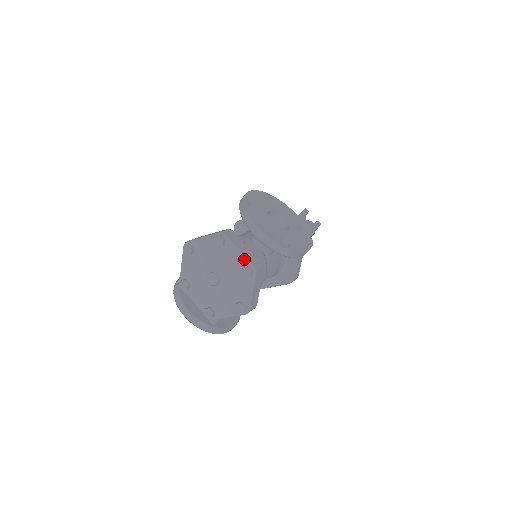
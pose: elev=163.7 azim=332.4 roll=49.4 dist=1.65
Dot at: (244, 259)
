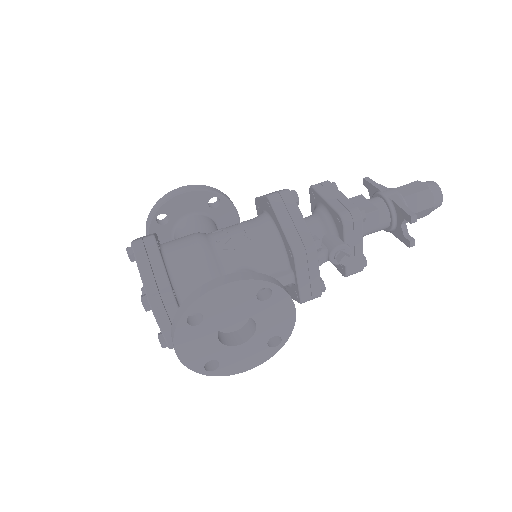
Dot at: (163, 335)
